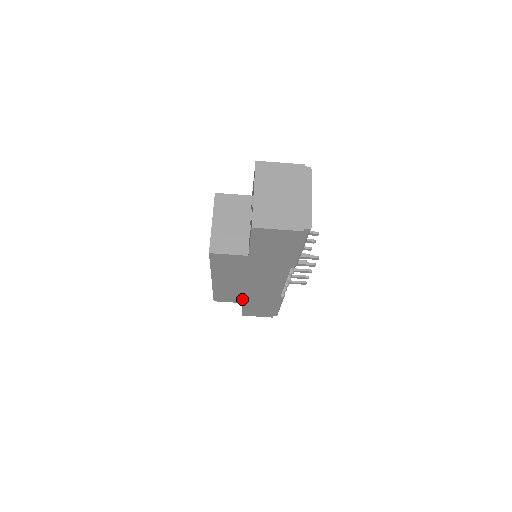
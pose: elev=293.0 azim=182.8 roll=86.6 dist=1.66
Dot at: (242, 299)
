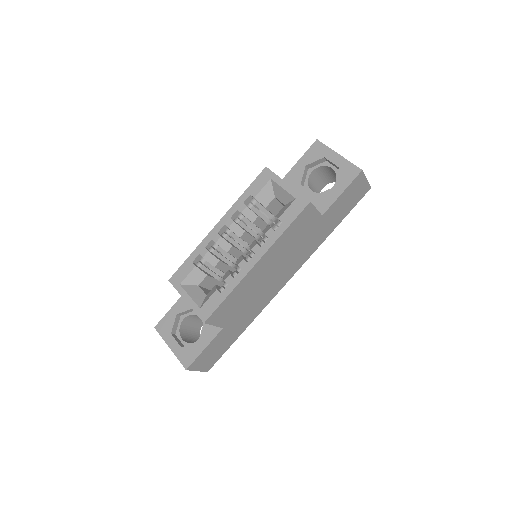
Dot at: (231, 317)
